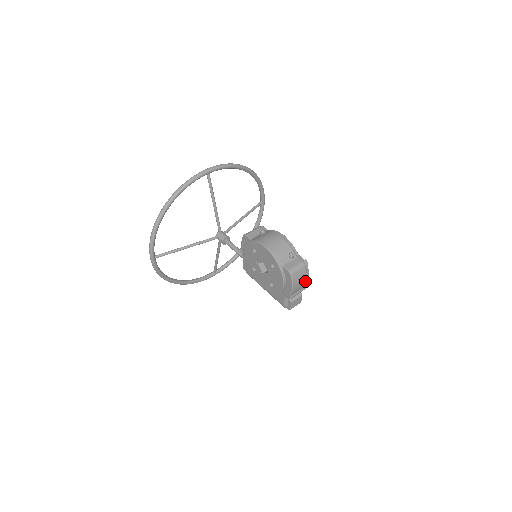
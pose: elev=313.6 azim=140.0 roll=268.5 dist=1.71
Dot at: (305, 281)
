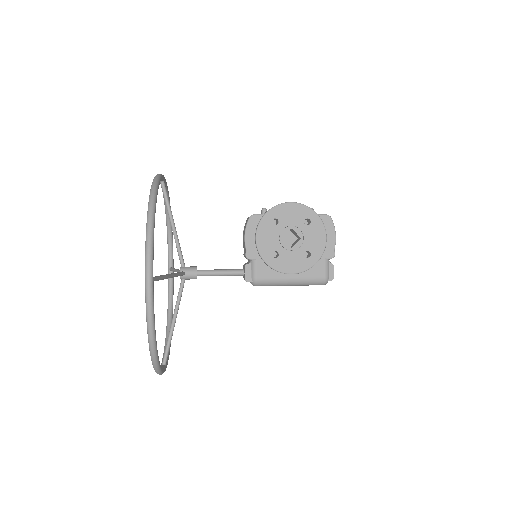
Dot at: occluded
